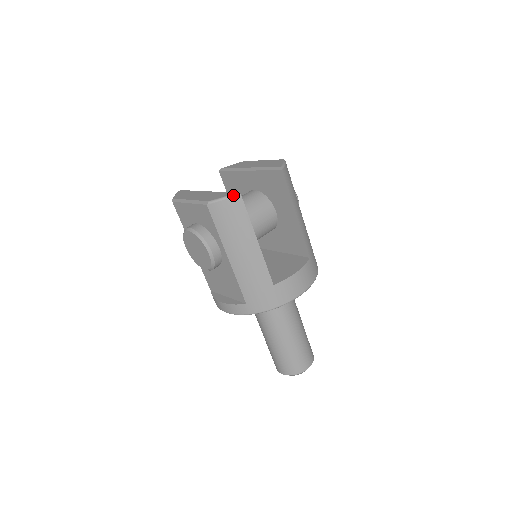
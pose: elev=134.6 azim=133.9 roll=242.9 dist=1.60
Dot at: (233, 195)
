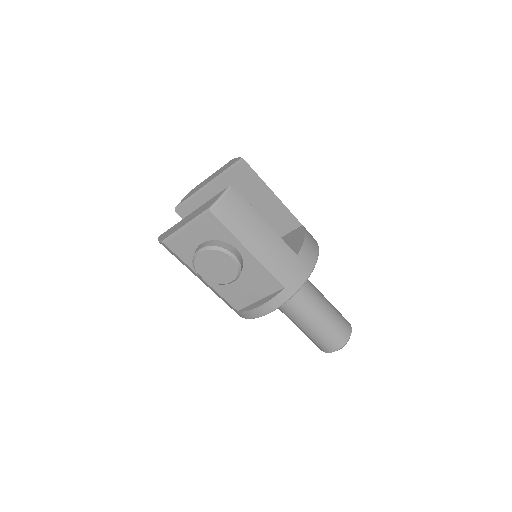
Dot at: (227, 190)
